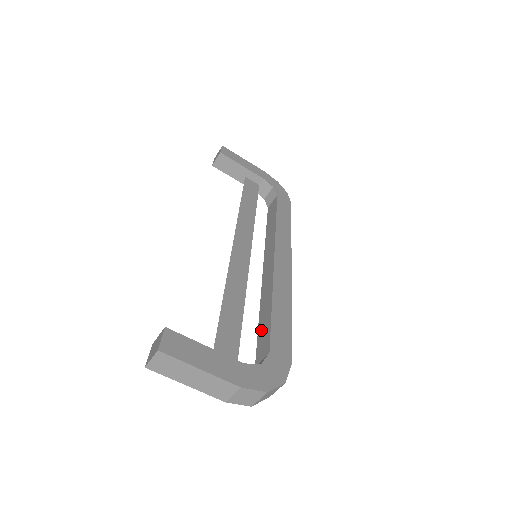
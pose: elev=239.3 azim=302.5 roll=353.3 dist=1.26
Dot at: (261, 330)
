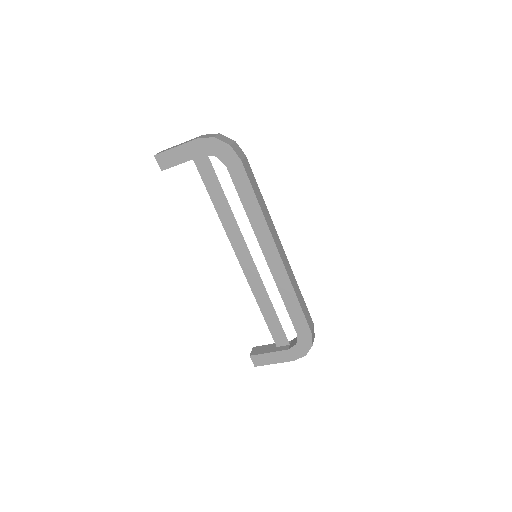
Dot at: occluded
